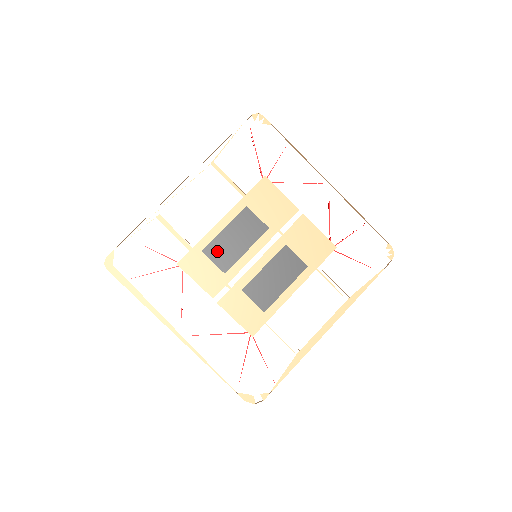
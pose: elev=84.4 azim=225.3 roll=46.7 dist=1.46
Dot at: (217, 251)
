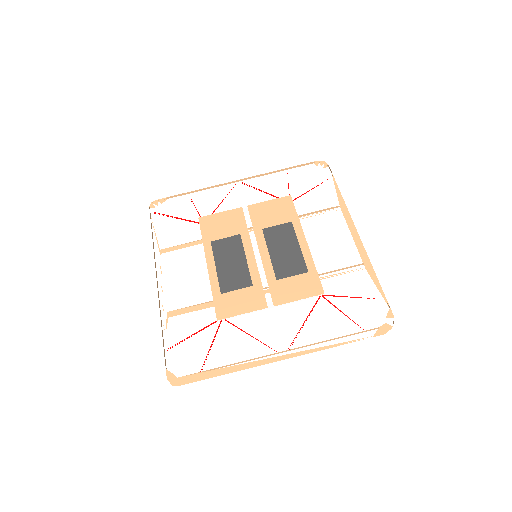
Dot at: (230, 282)
